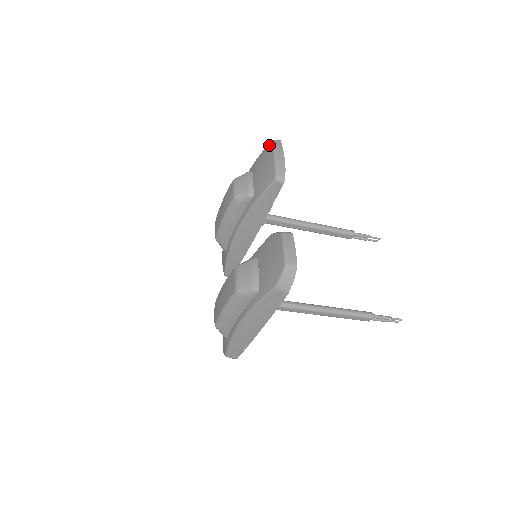
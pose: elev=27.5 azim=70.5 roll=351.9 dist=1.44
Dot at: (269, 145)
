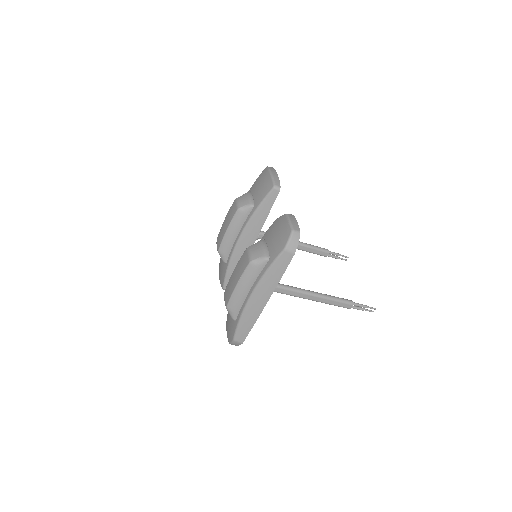
Dot at: (264, 170)
